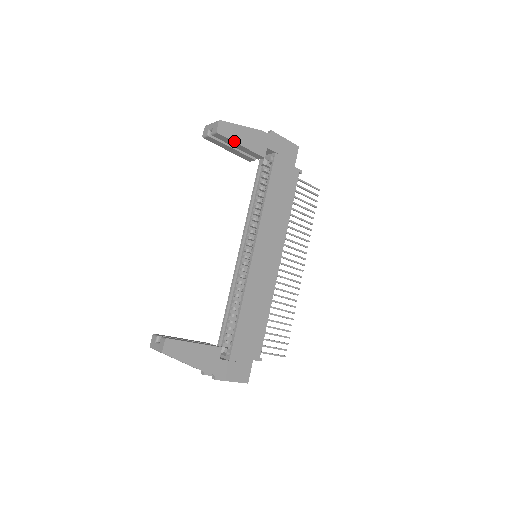
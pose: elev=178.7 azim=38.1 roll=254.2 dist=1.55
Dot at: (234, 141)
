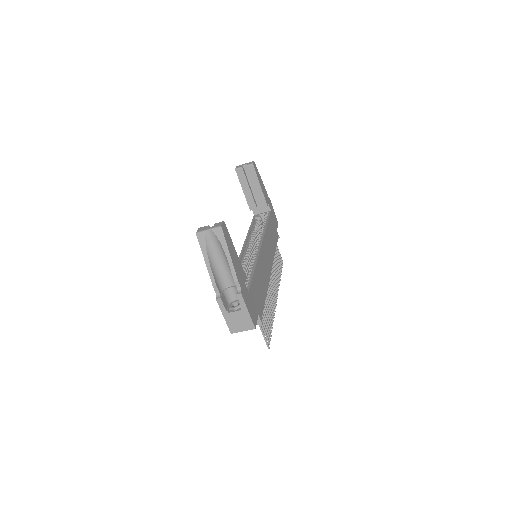
Dot at: (258, 178)
